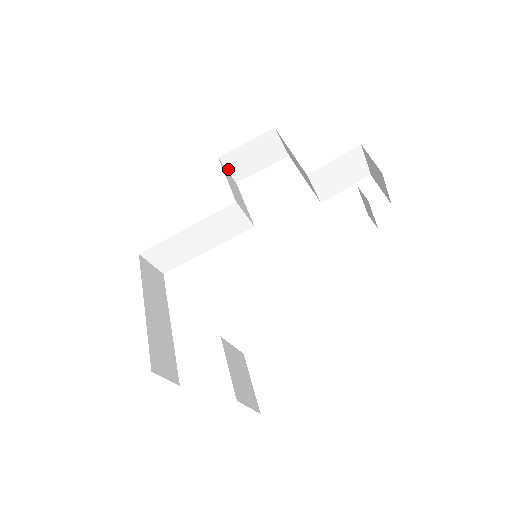
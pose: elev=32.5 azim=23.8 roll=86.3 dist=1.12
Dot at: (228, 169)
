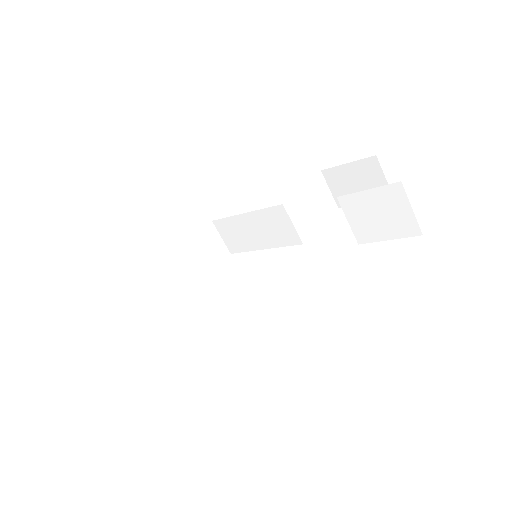
Dot at: (331, 188)
